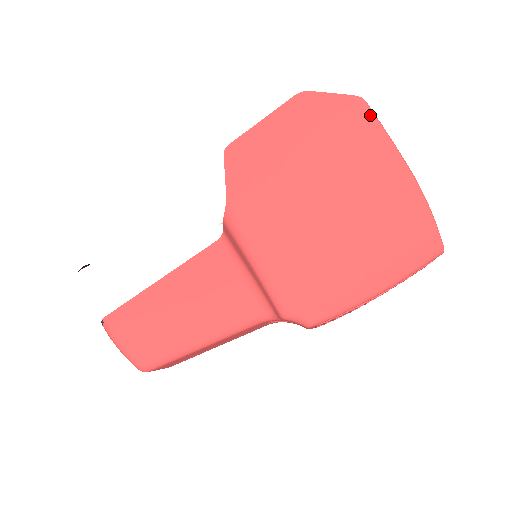
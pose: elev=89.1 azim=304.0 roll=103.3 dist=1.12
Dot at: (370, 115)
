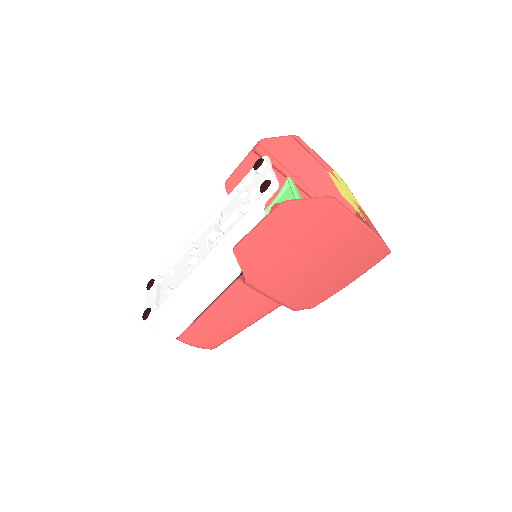
Dot at: (339, 208)
